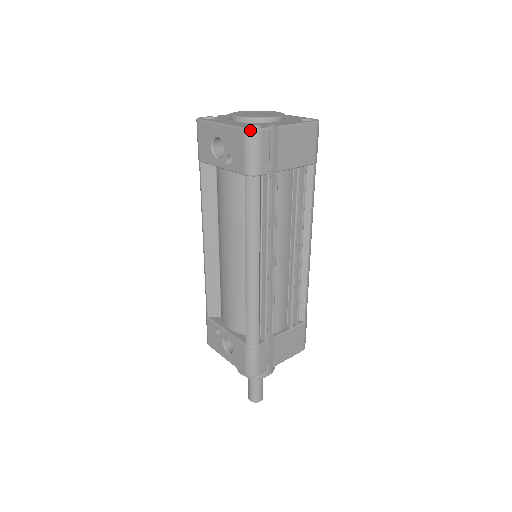
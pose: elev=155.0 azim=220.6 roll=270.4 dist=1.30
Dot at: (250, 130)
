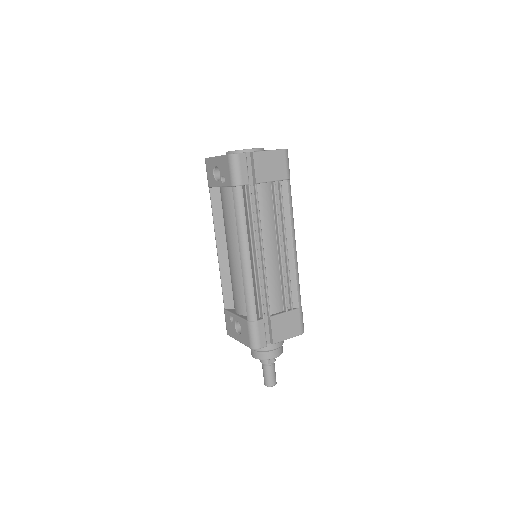
Dot at: (231, 155)
